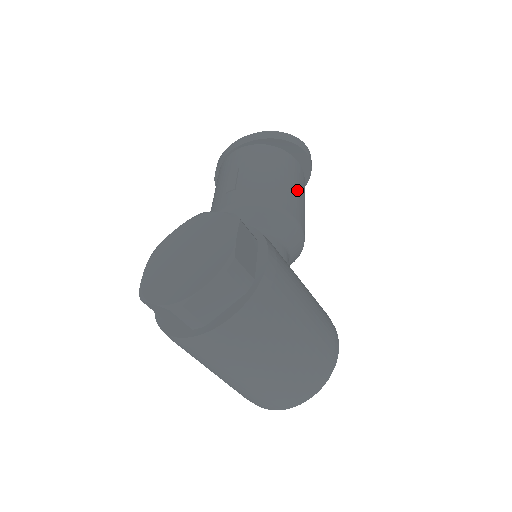
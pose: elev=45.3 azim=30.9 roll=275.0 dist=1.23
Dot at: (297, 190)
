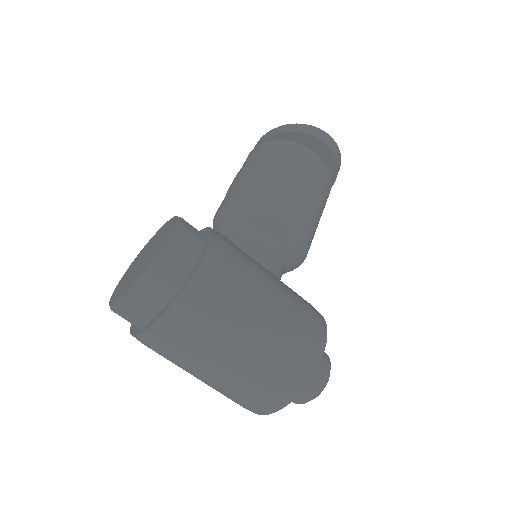
Dot at: (301, 184)
